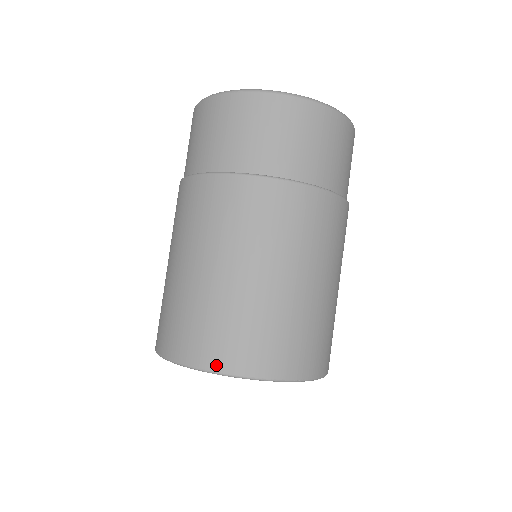
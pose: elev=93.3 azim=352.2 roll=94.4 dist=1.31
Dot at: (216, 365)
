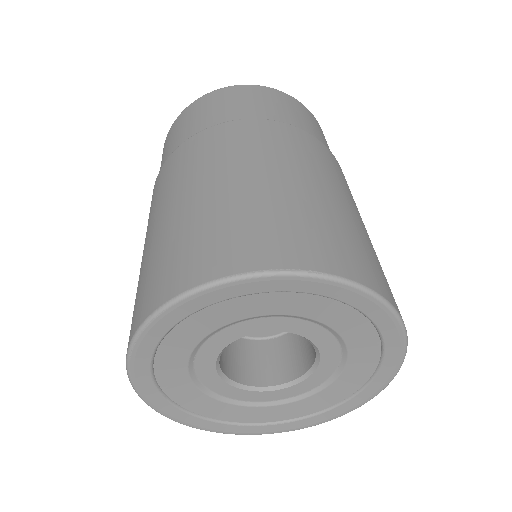
Dot at: (172, 291)
